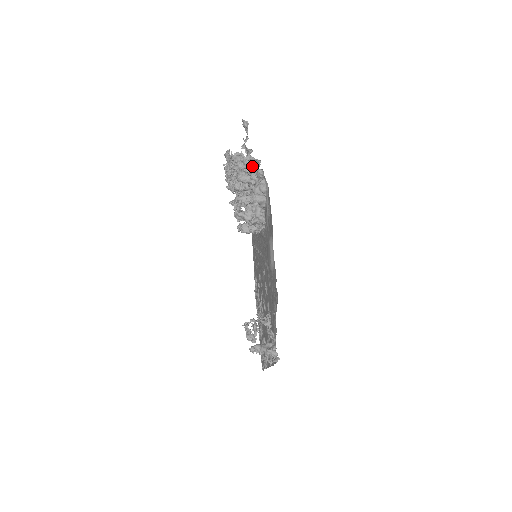
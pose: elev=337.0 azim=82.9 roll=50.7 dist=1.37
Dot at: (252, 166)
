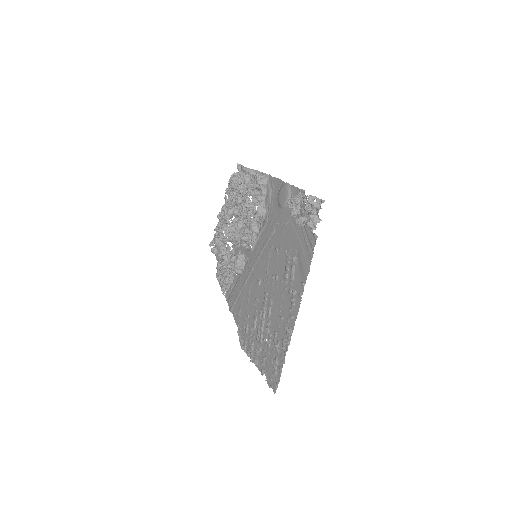
Dot at: (250, 179)
